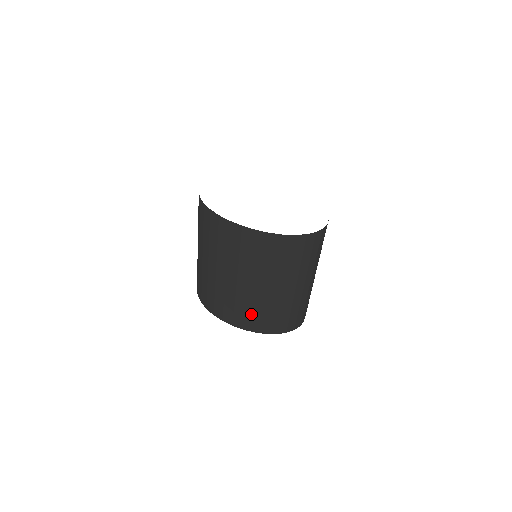
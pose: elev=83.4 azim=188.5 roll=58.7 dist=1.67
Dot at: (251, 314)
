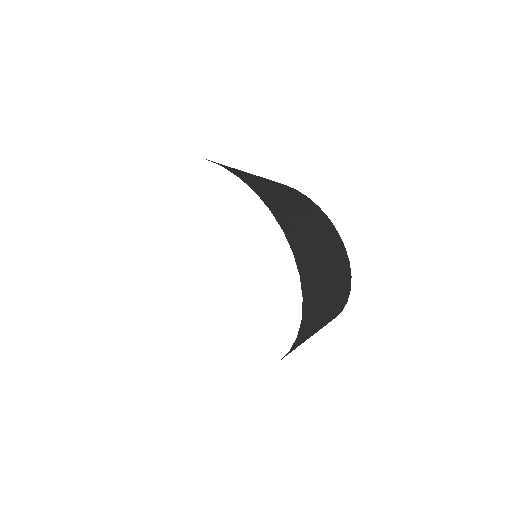
Dot at: occluded
